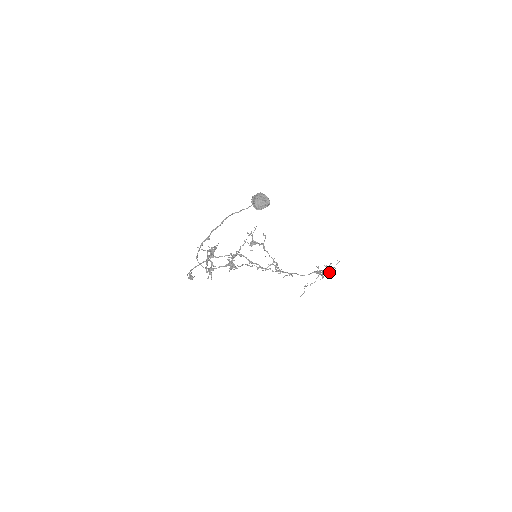
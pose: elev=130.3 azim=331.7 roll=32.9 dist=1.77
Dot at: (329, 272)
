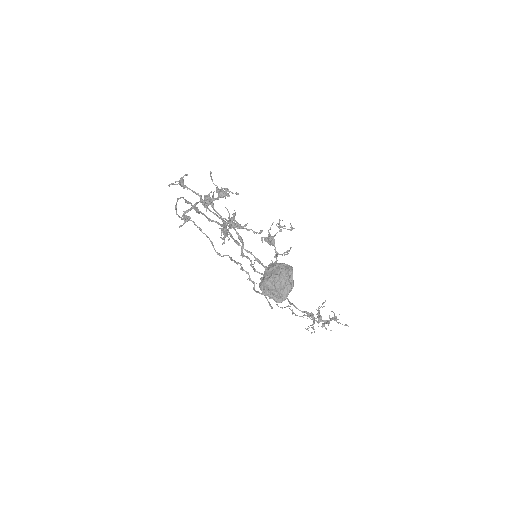
Dot at: (327, 321)
